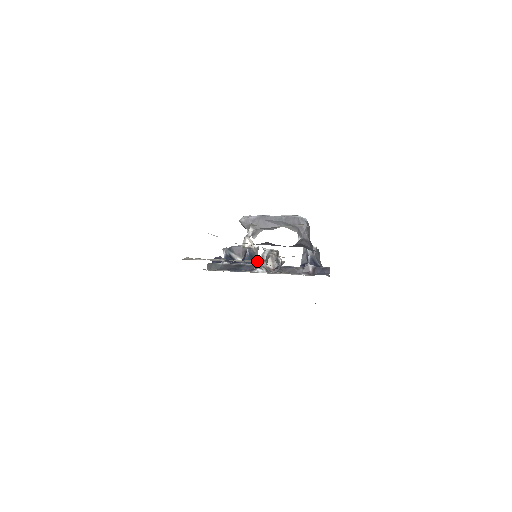
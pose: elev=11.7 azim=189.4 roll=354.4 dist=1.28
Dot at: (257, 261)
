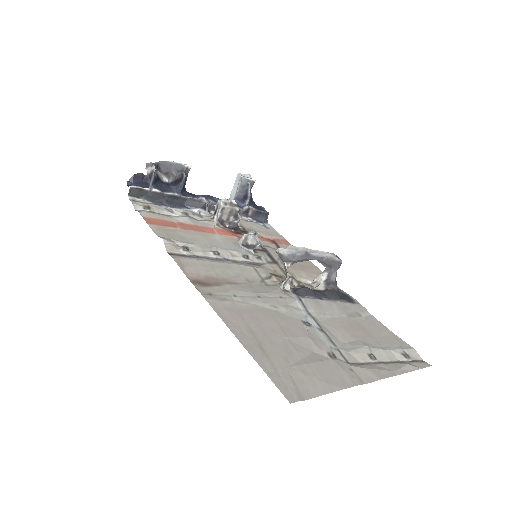
Dot at: (256, 262)
